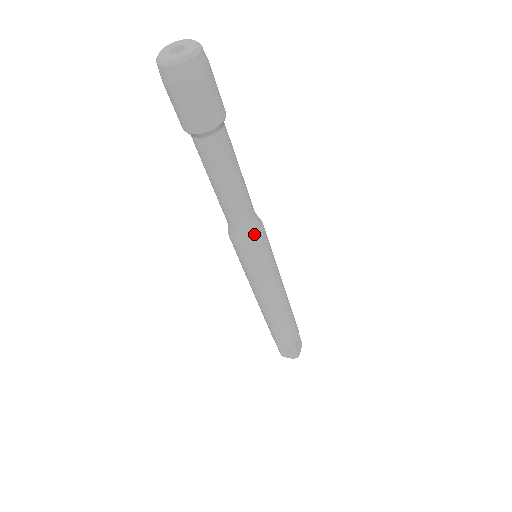
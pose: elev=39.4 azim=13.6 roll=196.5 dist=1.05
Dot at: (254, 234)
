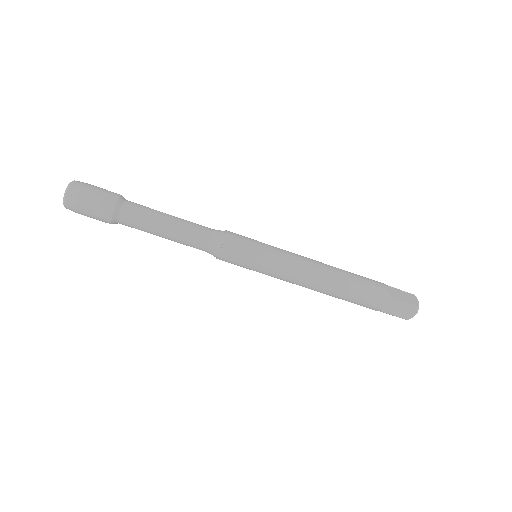
Dot at: (221, 240)
